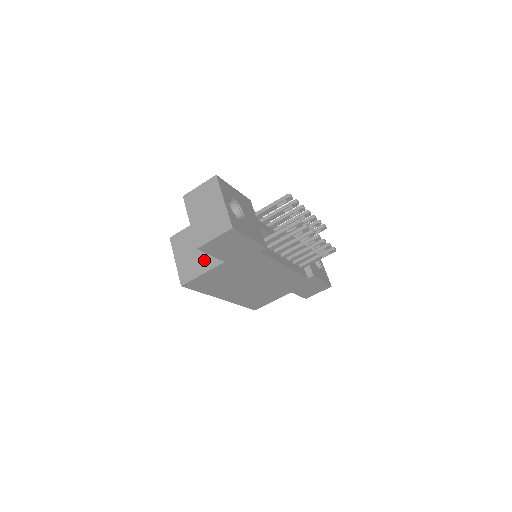
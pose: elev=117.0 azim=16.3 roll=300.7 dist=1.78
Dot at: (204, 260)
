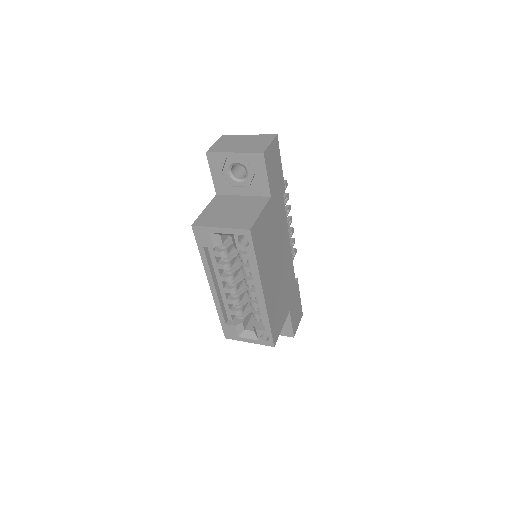
Dot at: (250, 208)
